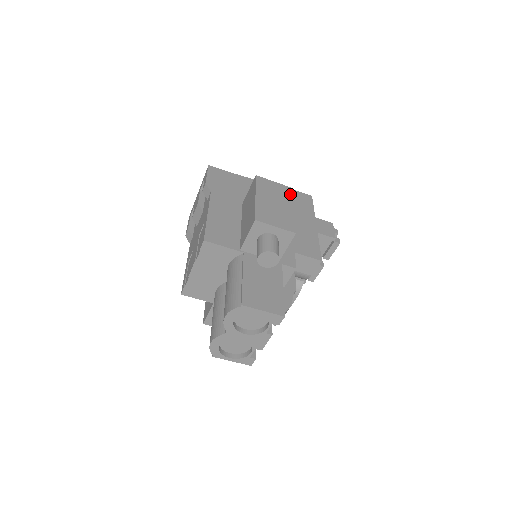
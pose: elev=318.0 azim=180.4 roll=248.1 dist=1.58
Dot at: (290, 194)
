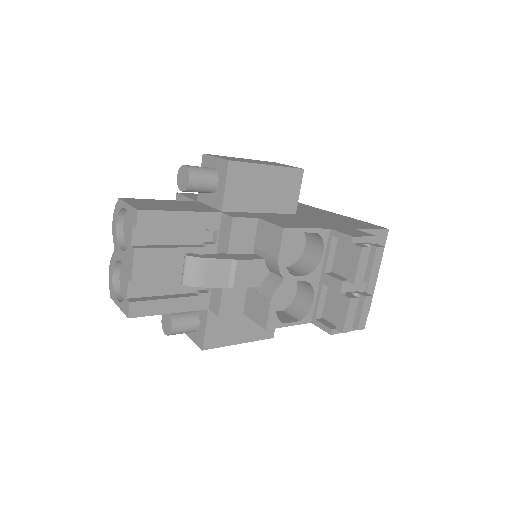
Dot at: (290, 167)
